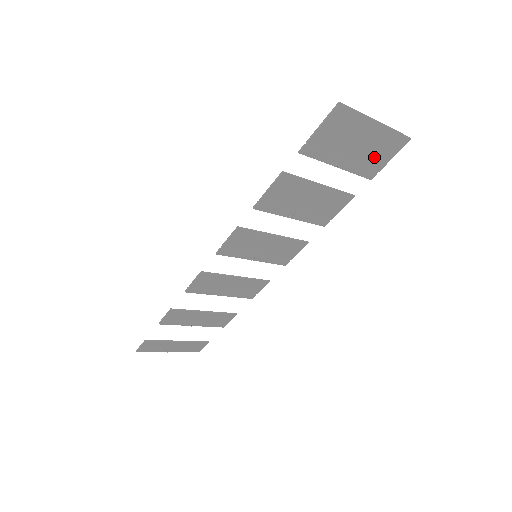
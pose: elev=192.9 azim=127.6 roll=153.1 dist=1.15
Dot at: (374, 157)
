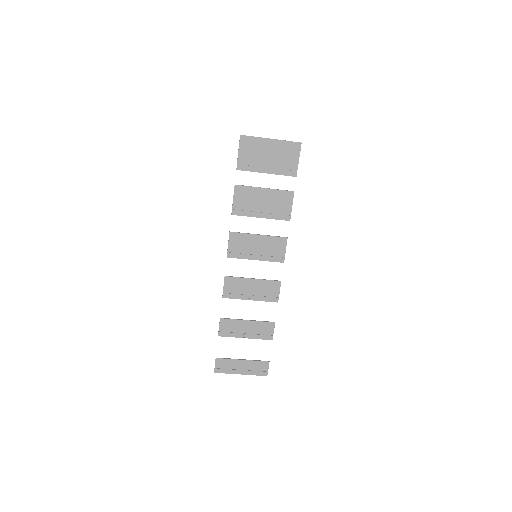
Dot at: (286, 161)
